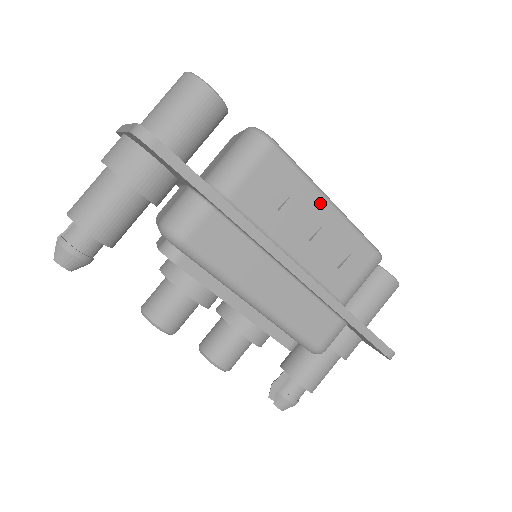
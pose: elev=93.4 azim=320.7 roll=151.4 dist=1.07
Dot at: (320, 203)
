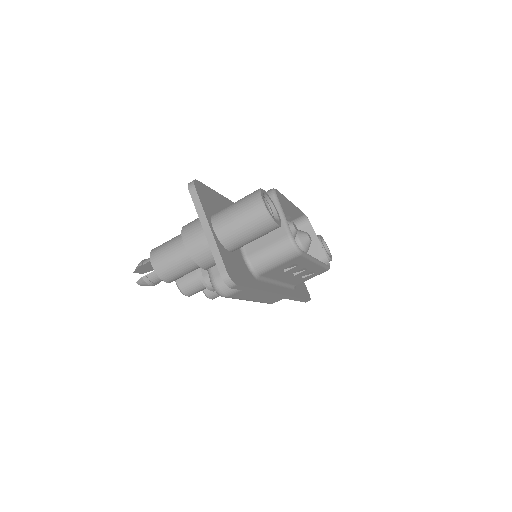
Dot at: (311, 265)
